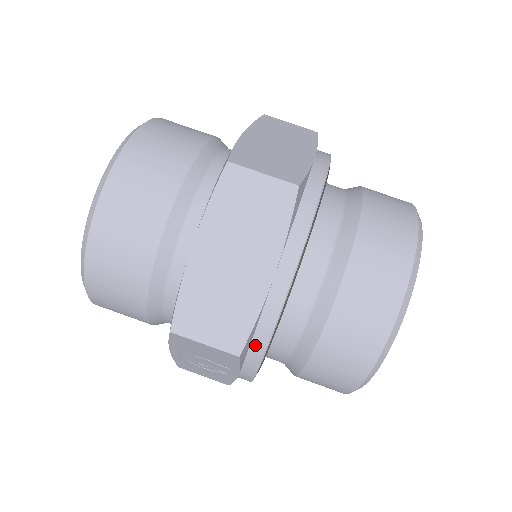
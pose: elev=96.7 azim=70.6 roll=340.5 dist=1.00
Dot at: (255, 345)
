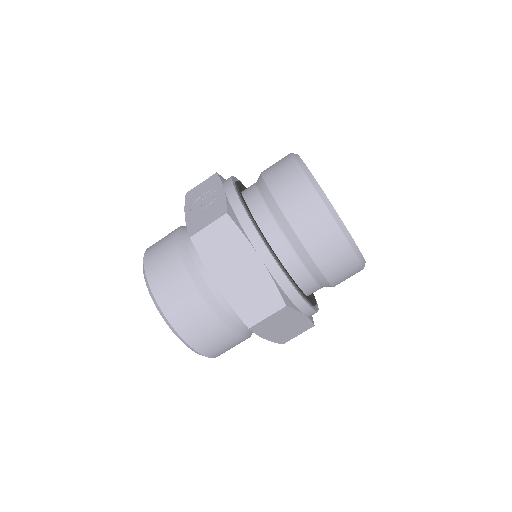
Dot at: occluded
